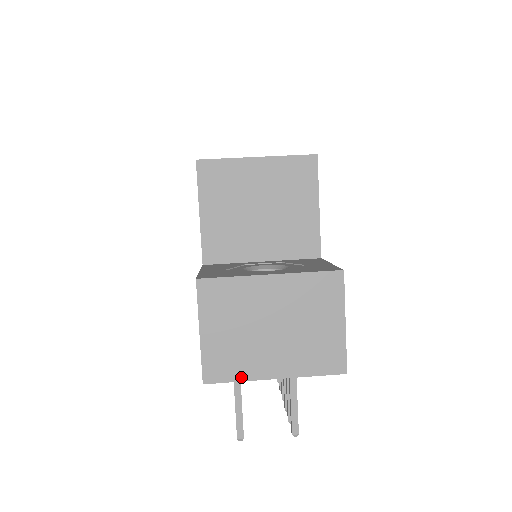
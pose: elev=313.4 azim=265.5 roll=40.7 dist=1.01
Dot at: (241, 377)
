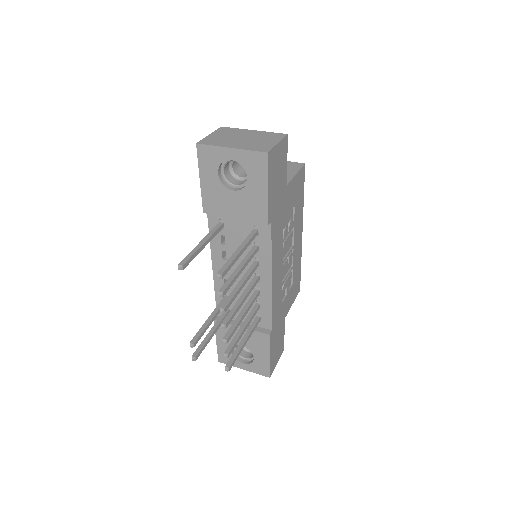
Dot at: (215, 145)
